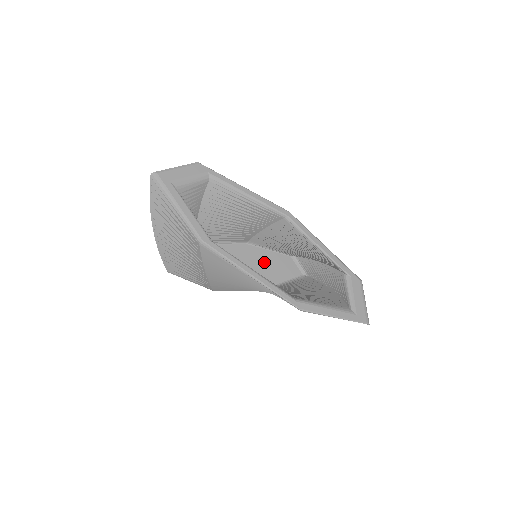
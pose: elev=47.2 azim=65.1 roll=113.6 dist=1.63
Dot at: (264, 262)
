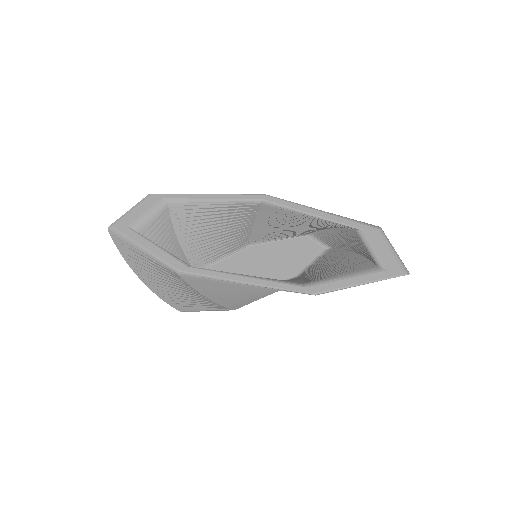
Dot at: (276, 256)
